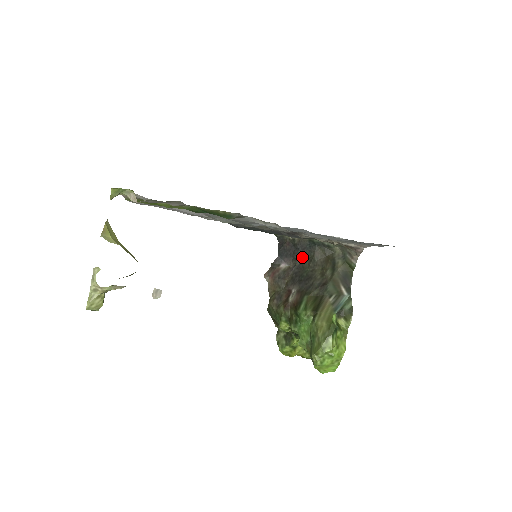
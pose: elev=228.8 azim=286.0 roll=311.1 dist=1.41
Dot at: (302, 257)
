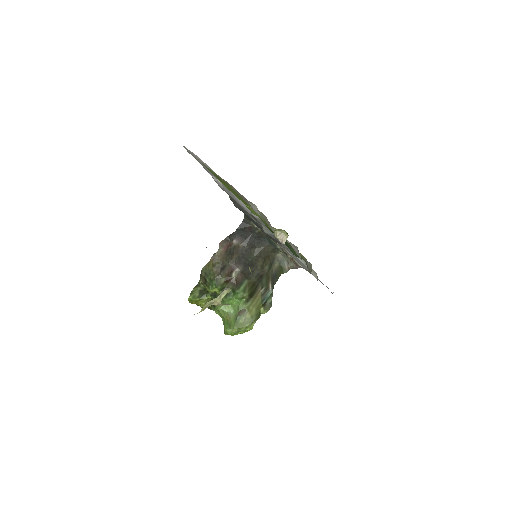
Dot at: (253, 244)
